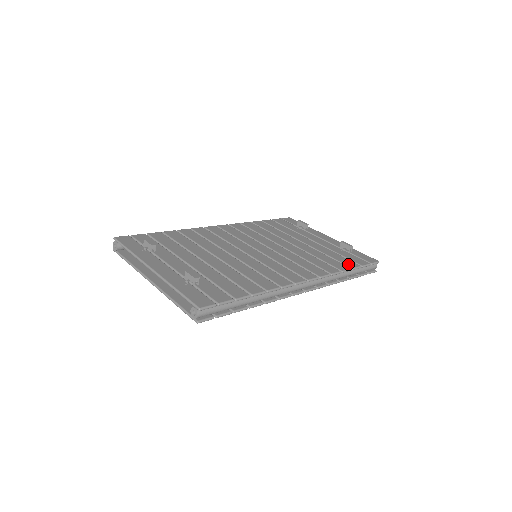
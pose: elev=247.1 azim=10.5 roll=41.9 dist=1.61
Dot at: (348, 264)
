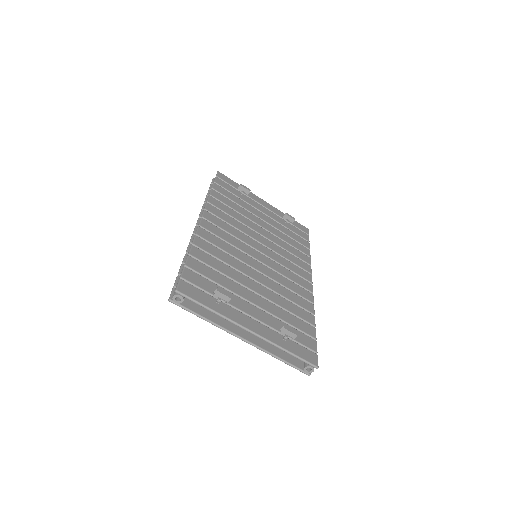
Dot at: (305, 244)
